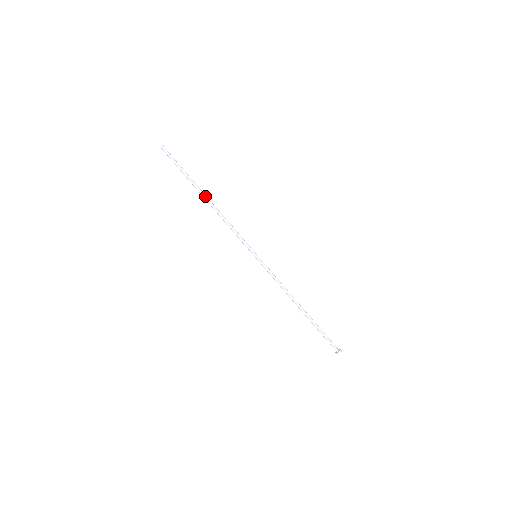
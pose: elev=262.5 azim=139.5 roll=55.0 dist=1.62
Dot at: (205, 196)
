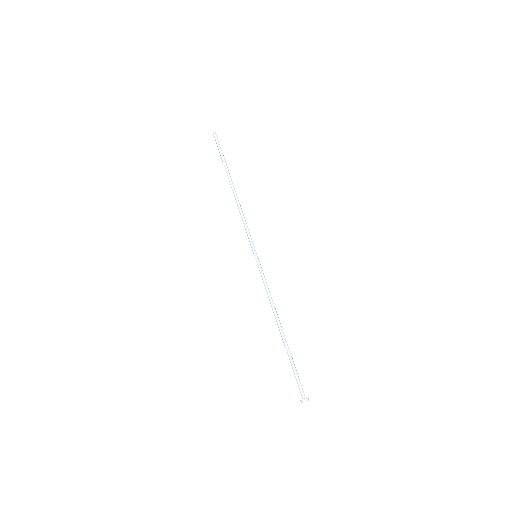
Dot at: (232, 184)
